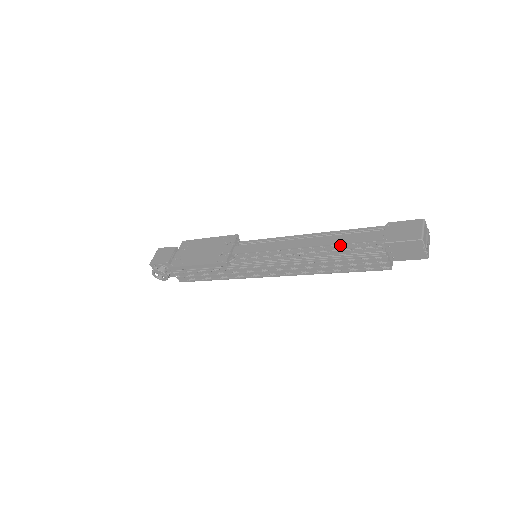
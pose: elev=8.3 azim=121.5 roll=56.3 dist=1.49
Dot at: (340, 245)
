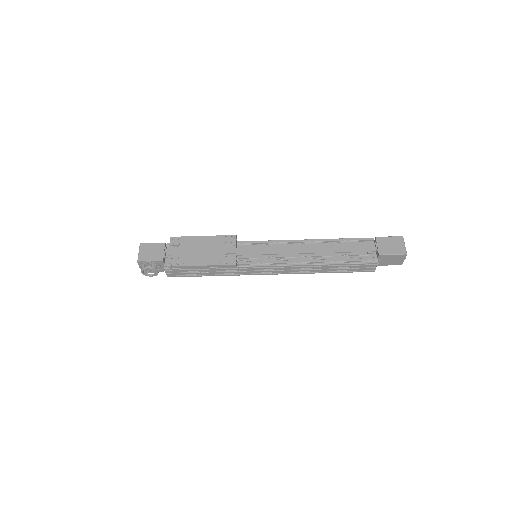
Dot at: occluded
